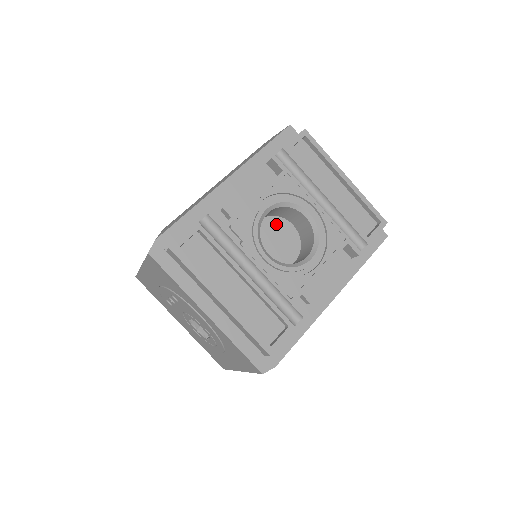
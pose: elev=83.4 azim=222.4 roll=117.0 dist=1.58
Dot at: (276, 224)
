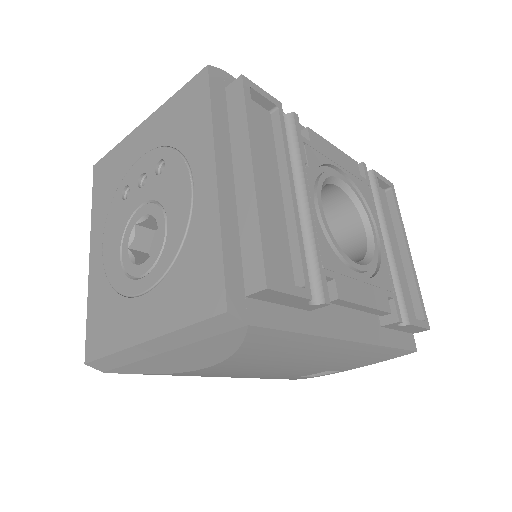
Dot at: occluded
